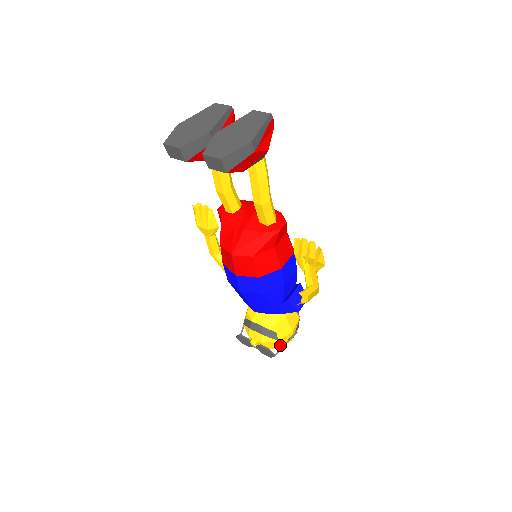
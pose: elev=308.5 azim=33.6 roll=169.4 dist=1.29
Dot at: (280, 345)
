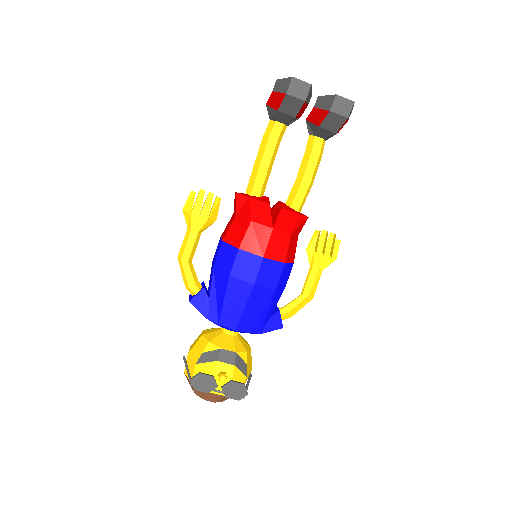
Dot at: occluded
